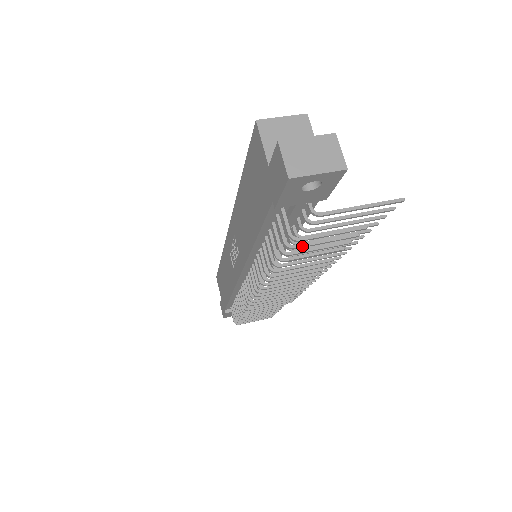
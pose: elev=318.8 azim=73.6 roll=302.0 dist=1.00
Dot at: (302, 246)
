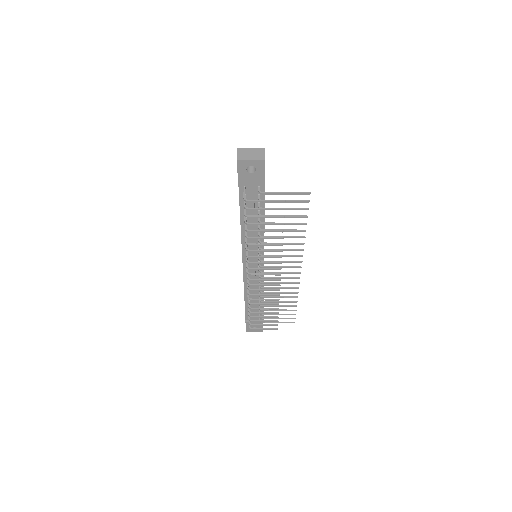
Dot at: (253, 209)
